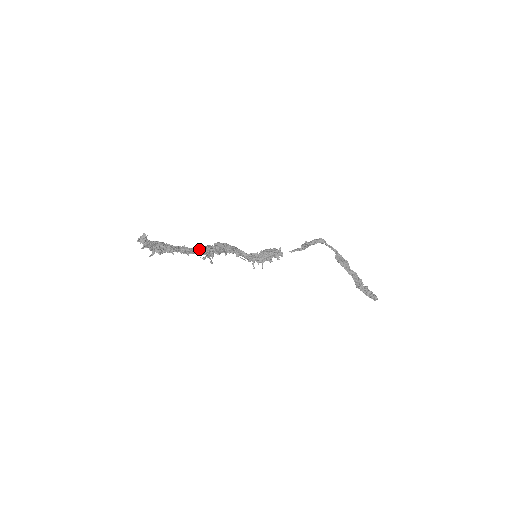
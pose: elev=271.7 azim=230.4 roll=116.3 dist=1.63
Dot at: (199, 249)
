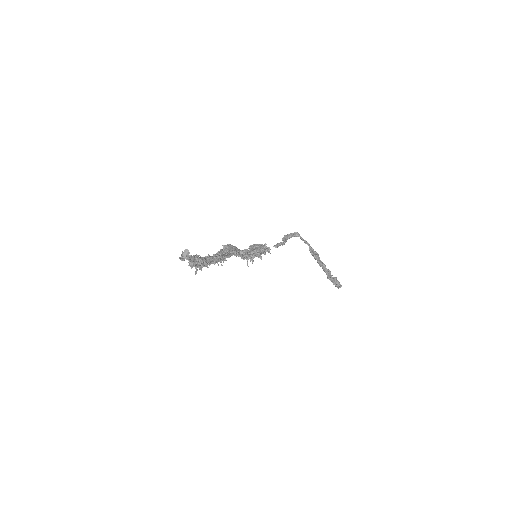
Dot at: (222, 257)
